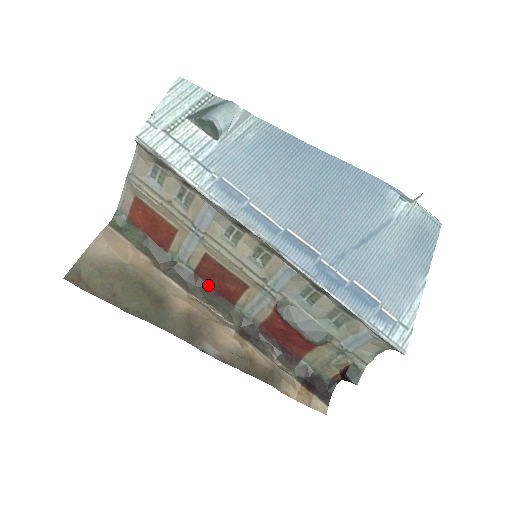
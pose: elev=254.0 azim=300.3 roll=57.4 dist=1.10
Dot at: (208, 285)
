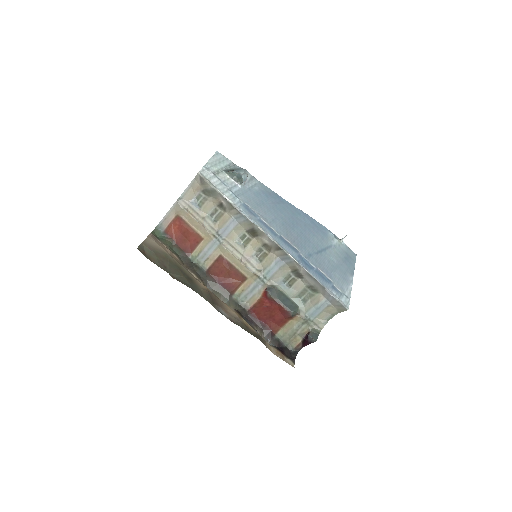
Dot at: (216, 280)
